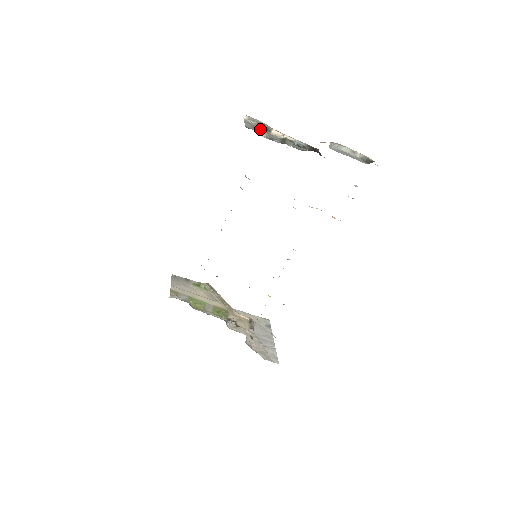
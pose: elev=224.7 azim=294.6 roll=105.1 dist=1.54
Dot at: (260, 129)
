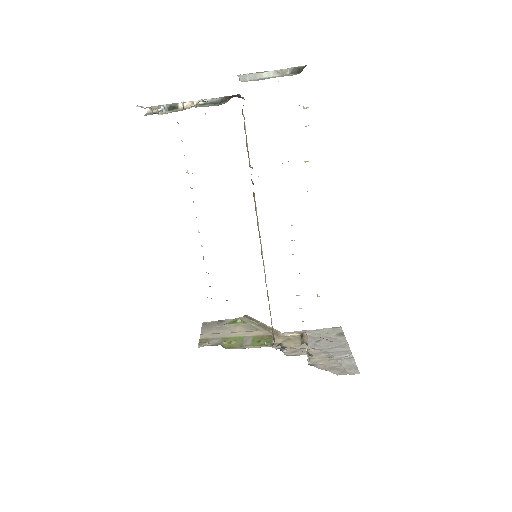
Dot at: occluded
